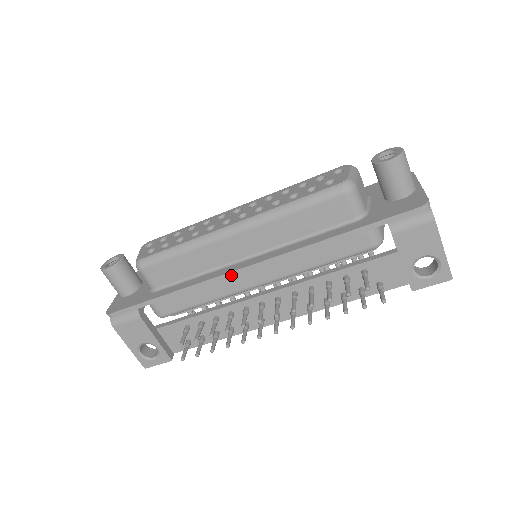
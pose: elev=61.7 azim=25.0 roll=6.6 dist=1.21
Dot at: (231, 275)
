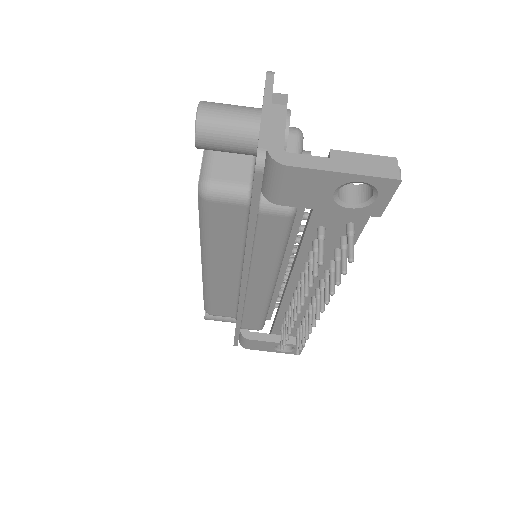
Dot at: (243, 299)
